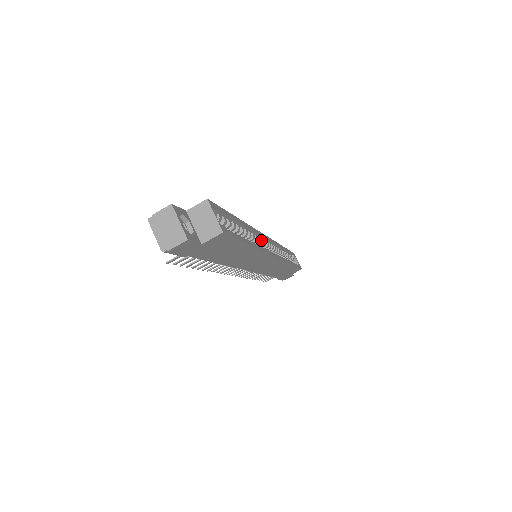
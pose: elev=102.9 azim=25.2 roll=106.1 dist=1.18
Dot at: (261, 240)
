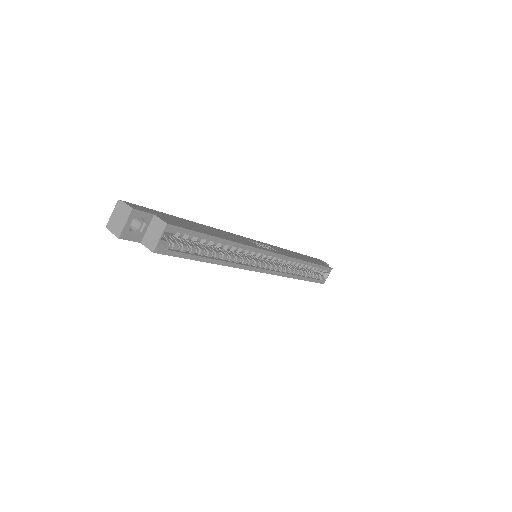
Dot at: (260, 254)
